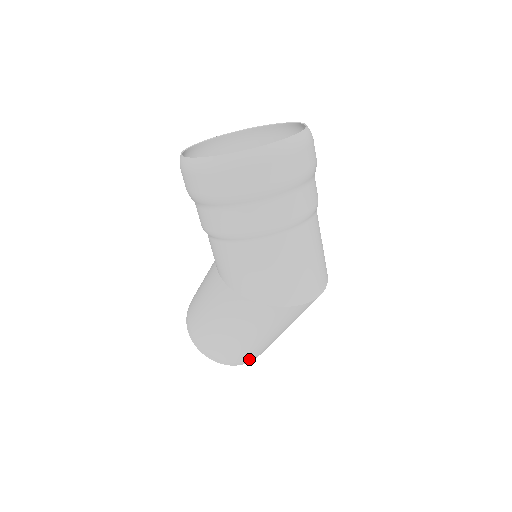
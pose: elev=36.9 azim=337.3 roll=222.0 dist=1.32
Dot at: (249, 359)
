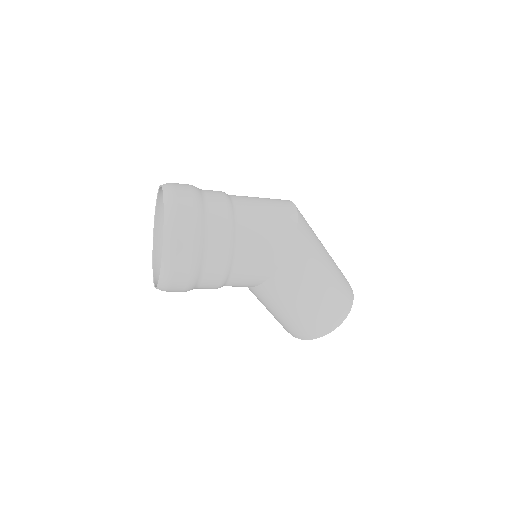
Dot at: (348, 287)
